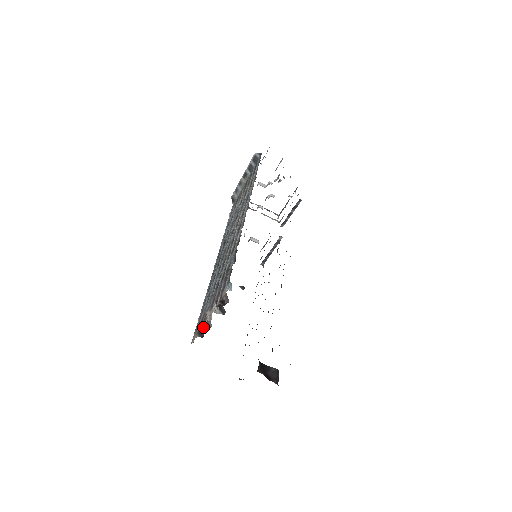
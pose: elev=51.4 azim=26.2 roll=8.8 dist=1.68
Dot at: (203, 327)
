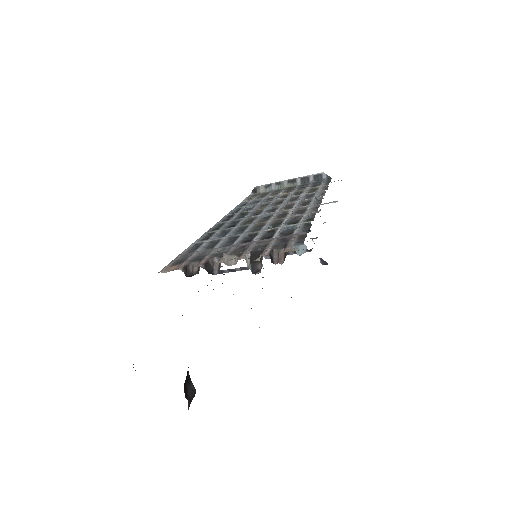
Dot at: (204, 265)
